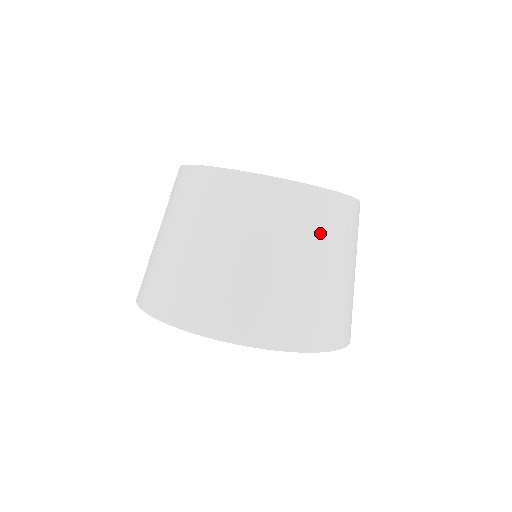
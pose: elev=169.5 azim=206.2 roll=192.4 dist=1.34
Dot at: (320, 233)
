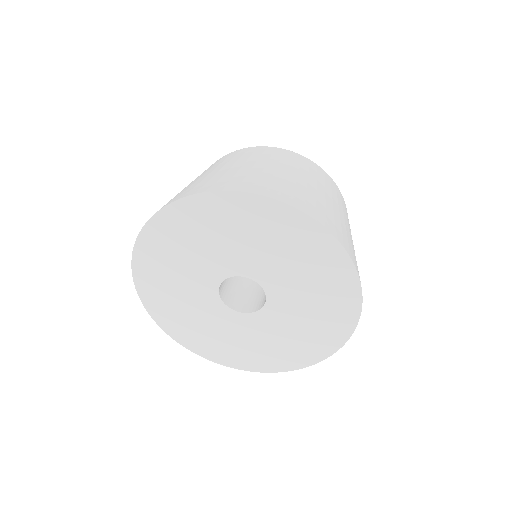
Dot at: occluded
